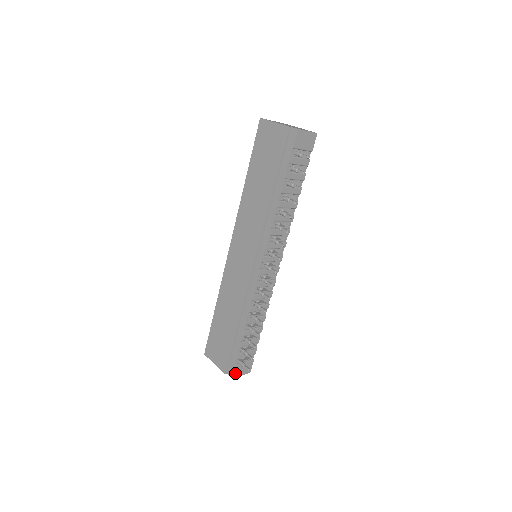
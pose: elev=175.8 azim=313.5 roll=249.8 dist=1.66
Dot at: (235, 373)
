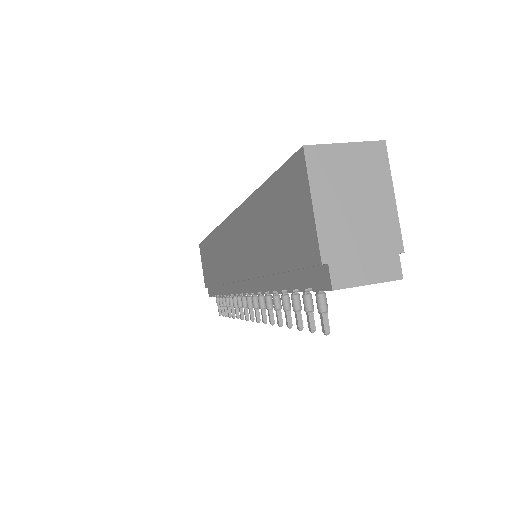
Dot at: occluded
